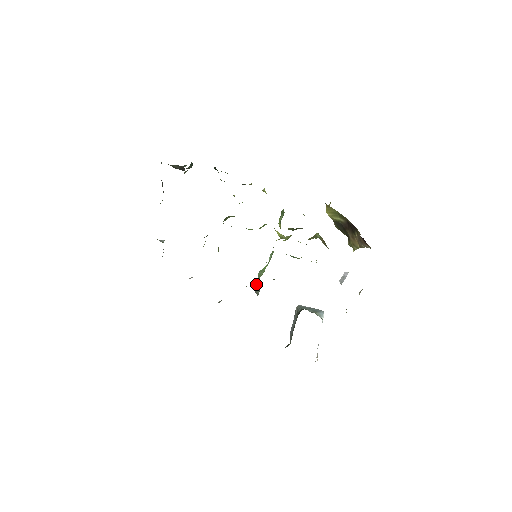
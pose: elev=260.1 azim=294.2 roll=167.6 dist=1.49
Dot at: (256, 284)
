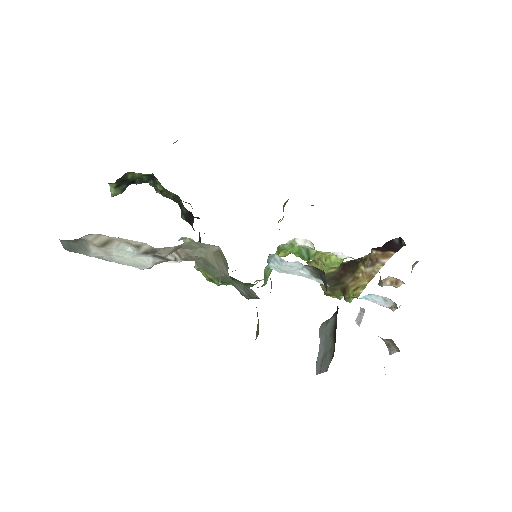
Dot at: occluded
